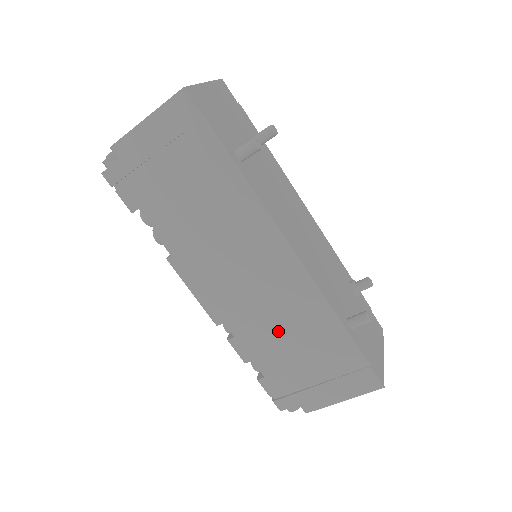
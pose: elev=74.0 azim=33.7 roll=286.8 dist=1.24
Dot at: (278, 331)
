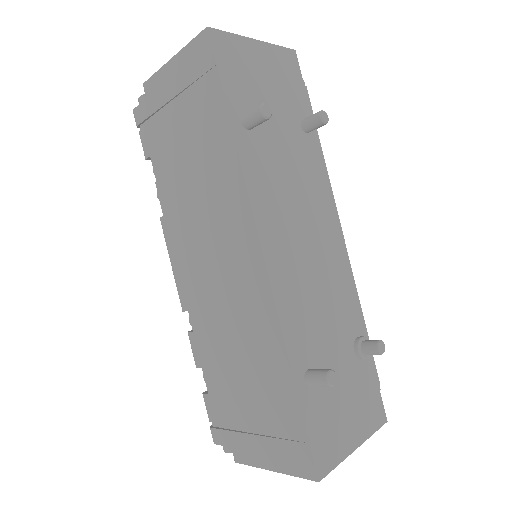
Dot at: (230, 345)
